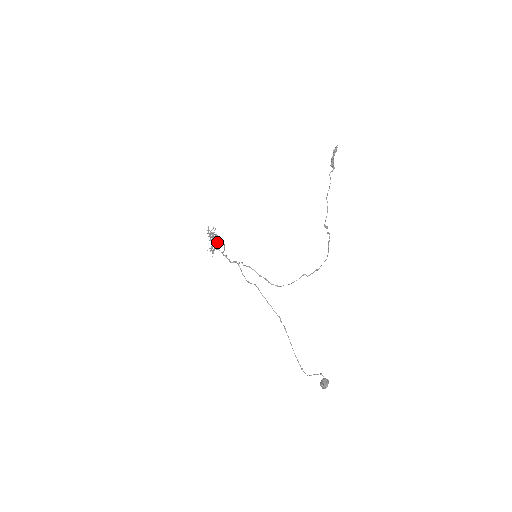
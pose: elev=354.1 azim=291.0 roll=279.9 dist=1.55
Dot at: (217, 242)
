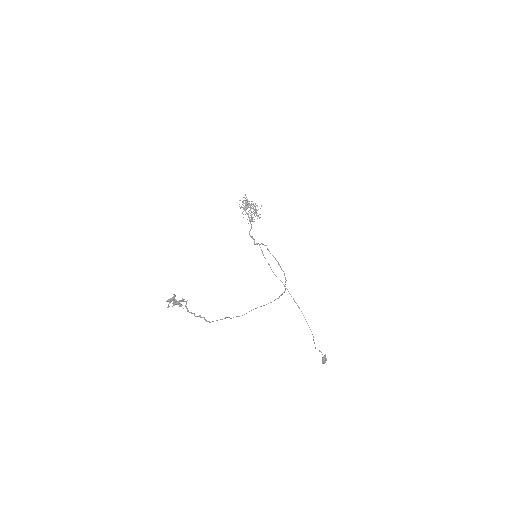
Dot at: occluded
